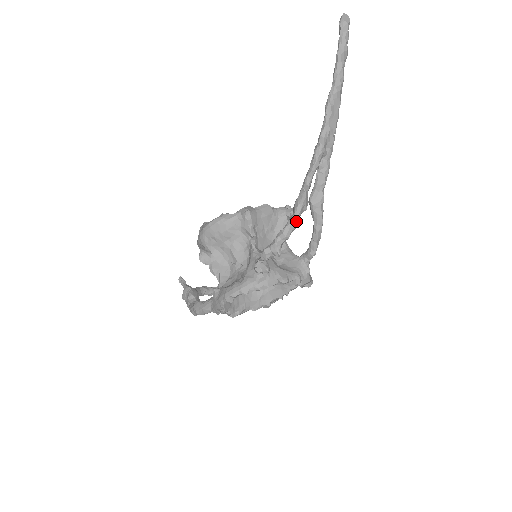
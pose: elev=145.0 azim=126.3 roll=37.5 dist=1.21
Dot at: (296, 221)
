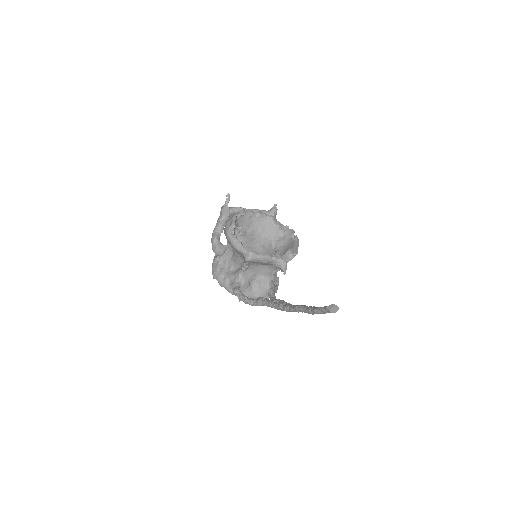
Dot at: (253, 305)
